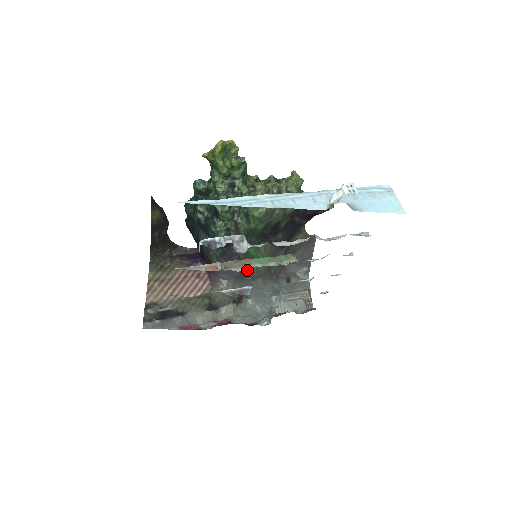
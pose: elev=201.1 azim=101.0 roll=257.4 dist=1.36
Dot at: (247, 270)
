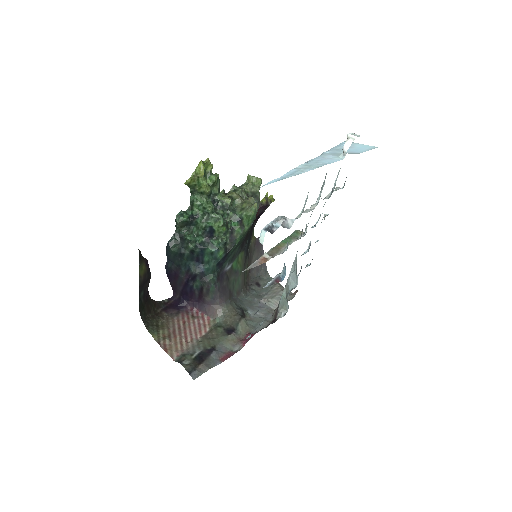
Dot at: (233, 287)
